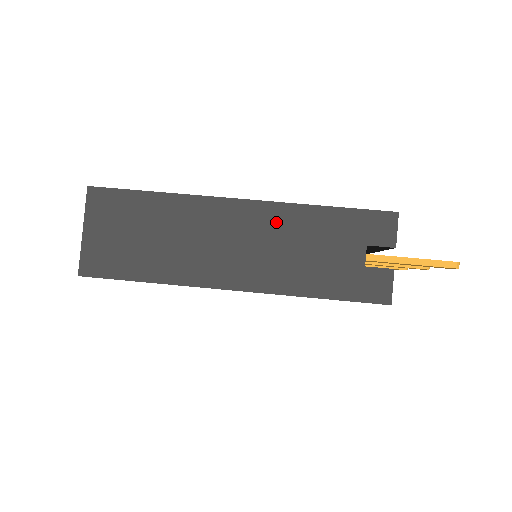
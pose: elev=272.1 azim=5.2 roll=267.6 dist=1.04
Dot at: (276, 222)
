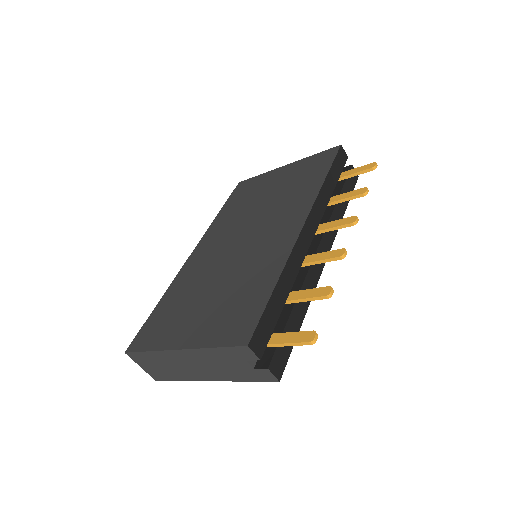
Dot at: (200, 356)
